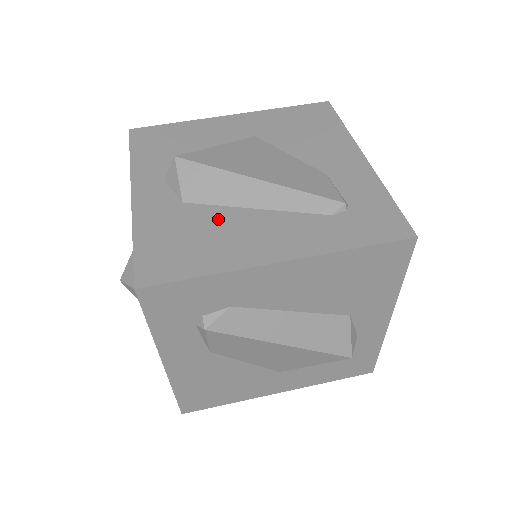
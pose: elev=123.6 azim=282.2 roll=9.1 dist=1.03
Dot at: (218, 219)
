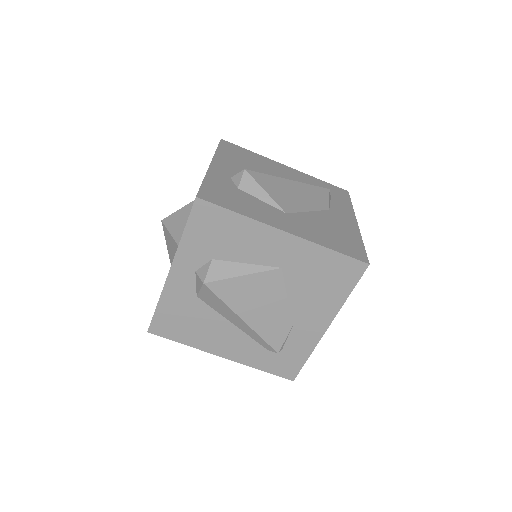
Dot at: (209, 319)
